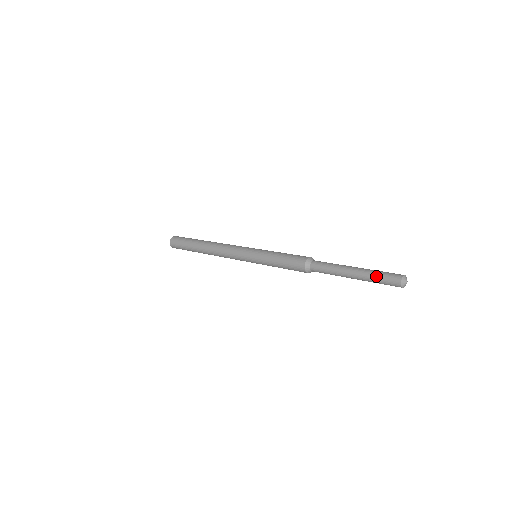
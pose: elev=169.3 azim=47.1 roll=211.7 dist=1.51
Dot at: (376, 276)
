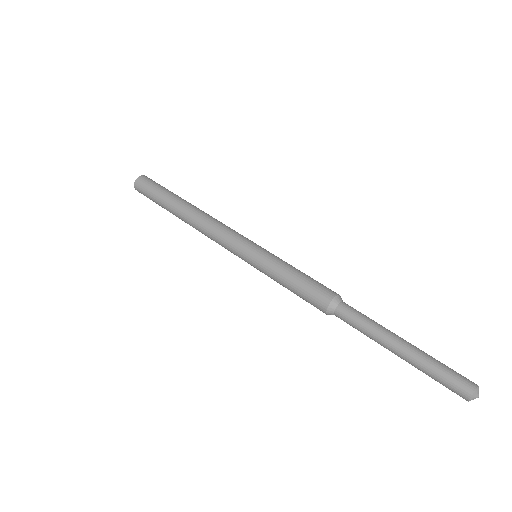
Dot at: occluded
